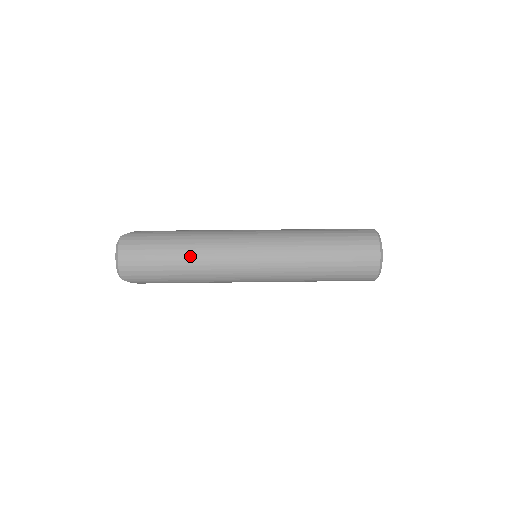
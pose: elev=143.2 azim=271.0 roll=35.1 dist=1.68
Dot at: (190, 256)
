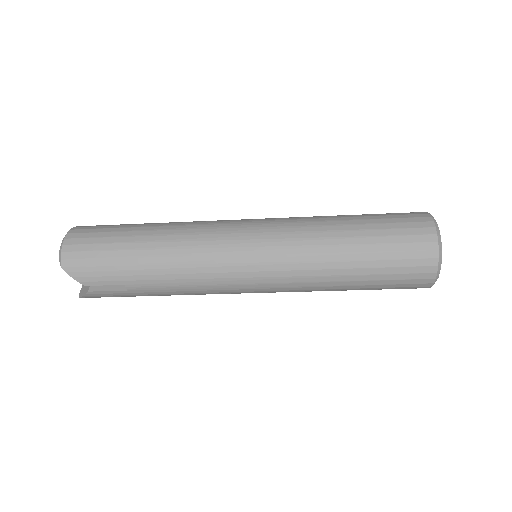
Dot at: (162, 231)
